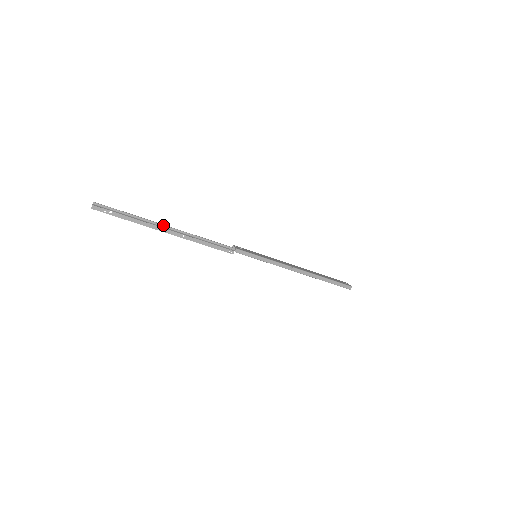
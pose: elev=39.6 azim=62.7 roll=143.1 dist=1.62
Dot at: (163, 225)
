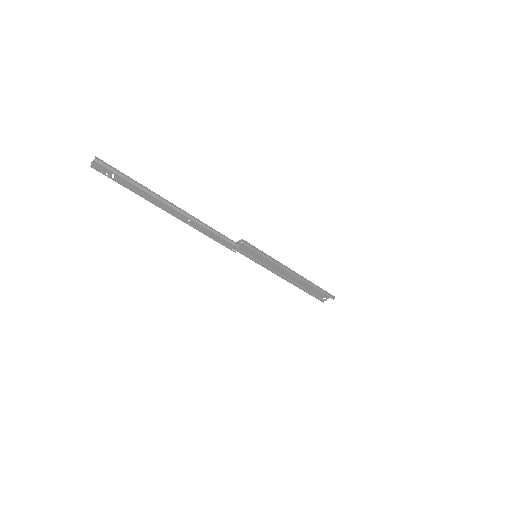
Dot at: (170, 202)
